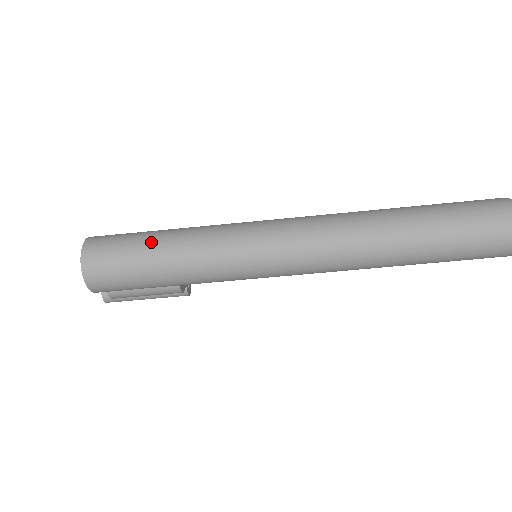
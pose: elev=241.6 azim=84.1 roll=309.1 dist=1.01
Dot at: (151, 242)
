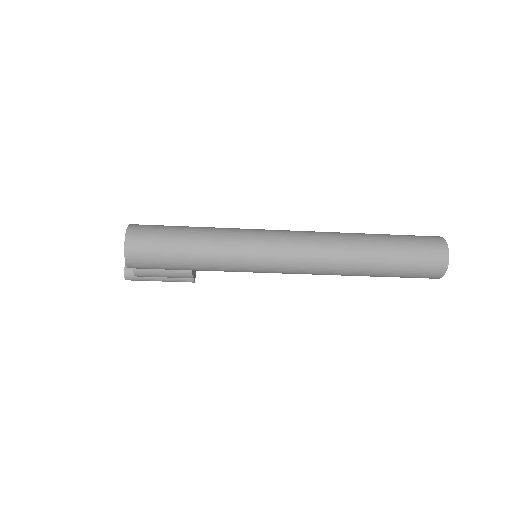
Dot at: (181, 234)
